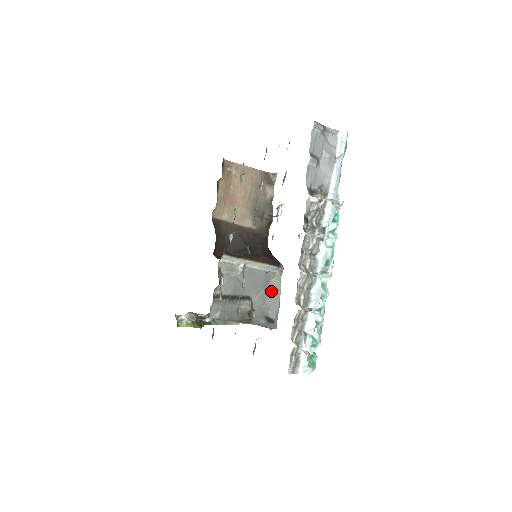
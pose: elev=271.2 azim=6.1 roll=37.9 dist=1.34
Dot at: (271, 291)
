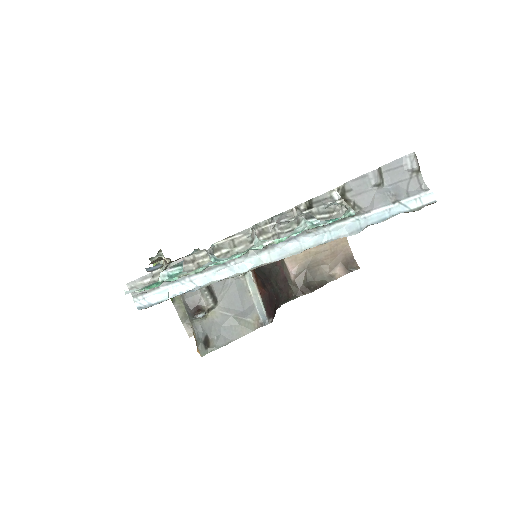
Dot at: (238, 325)
